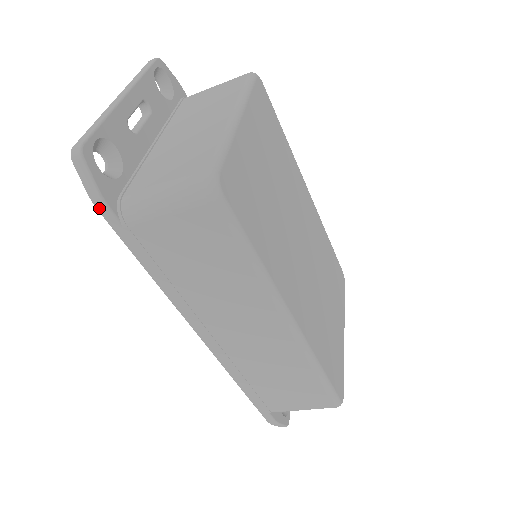
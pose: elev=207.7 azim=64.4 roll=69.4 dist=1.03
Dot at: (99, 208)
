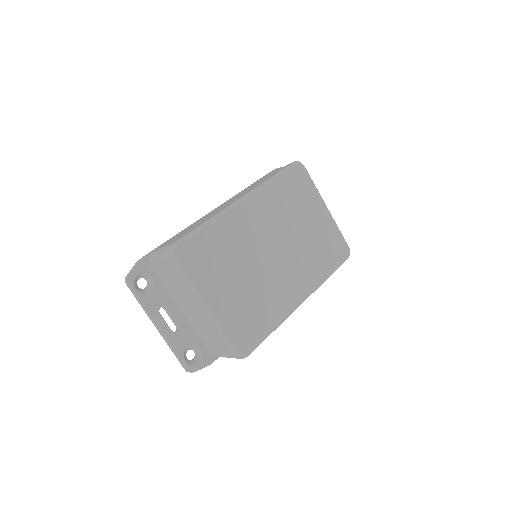
Dot at: (211, 363)
